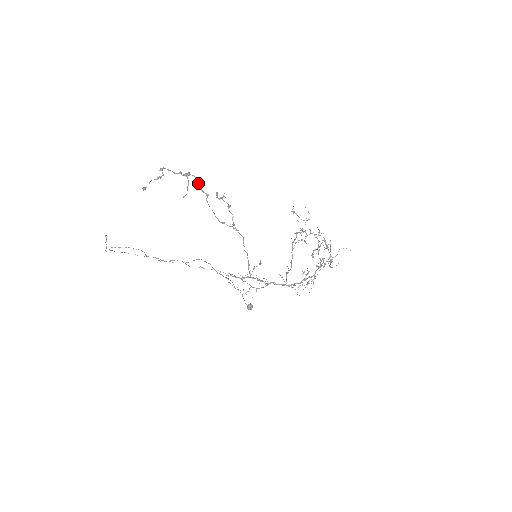
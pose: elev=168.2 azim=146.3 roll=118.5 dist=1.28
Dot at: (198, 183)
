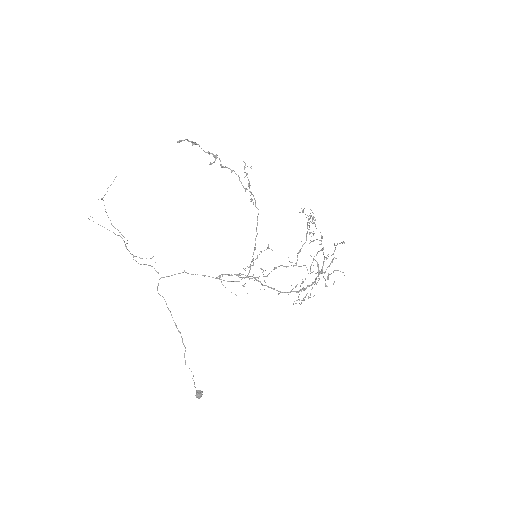
Dot at: occluded
